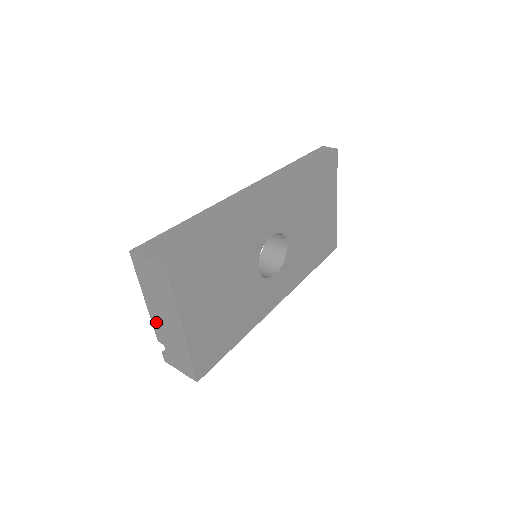
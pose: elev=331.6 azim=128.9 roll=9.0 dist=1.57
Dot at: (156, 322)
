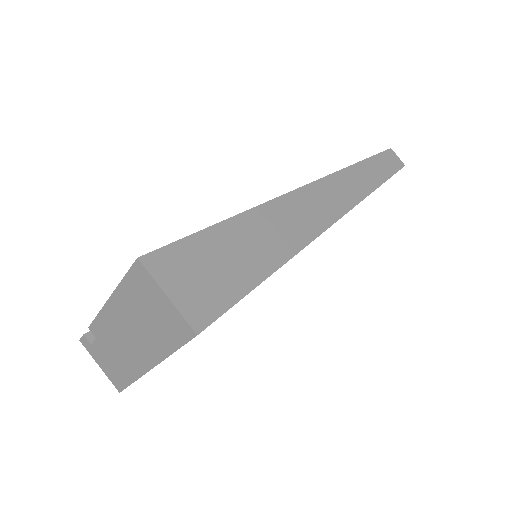
Dot at: (106, 322)
